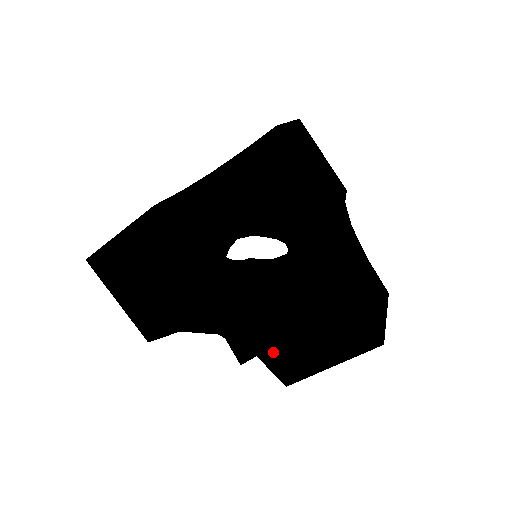
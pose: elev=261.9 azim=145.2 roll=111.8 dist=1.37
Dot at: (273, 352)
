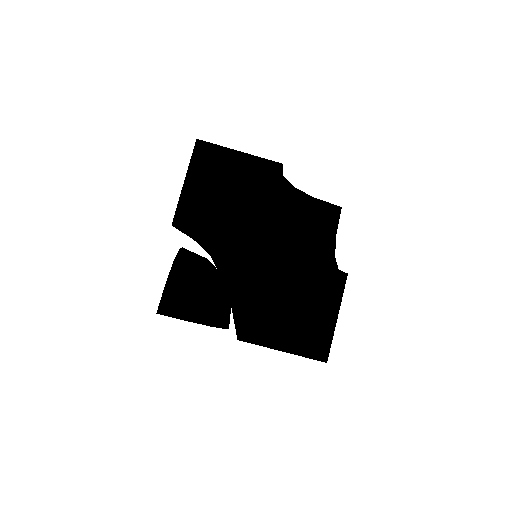
Dot at: (255, 310)
